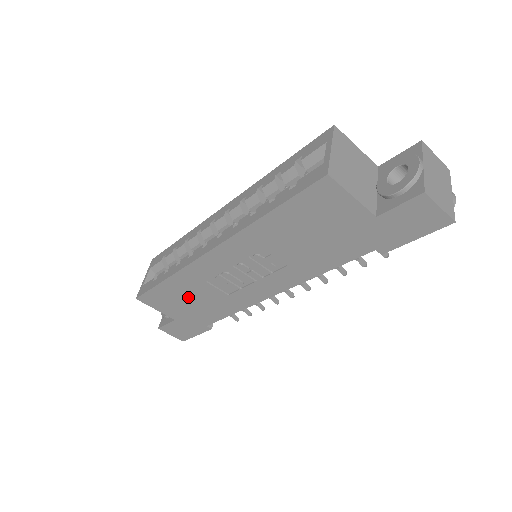
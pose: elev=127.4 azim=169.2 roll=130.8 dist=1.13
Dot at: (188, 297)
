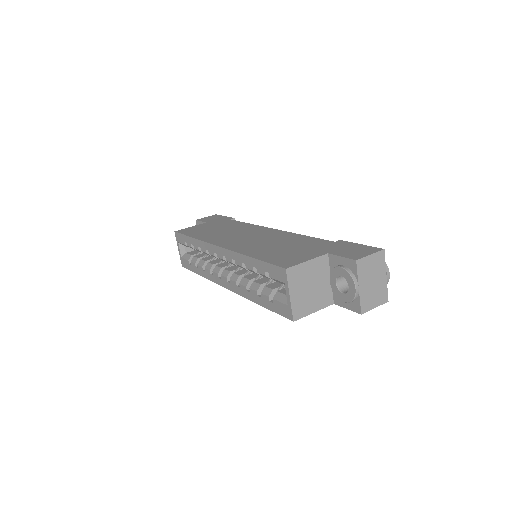
Dot at: occluded
